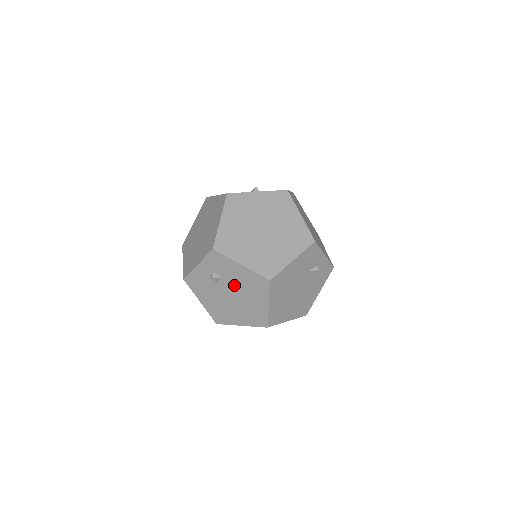
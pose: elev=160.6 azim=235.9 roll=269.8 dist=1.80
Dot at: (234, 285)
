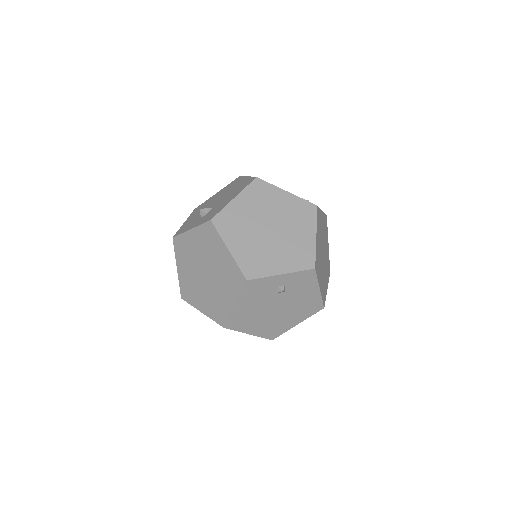
Dot at: occluded
